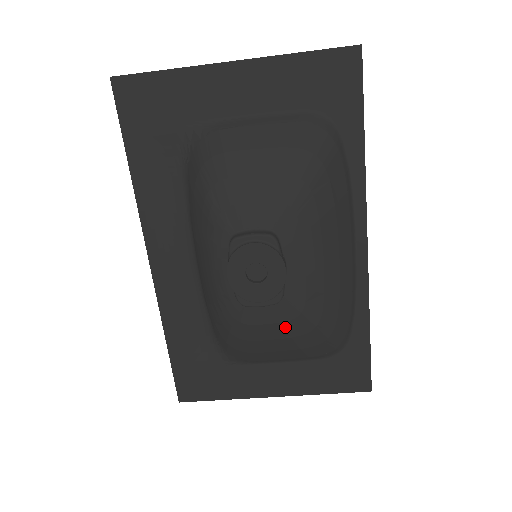
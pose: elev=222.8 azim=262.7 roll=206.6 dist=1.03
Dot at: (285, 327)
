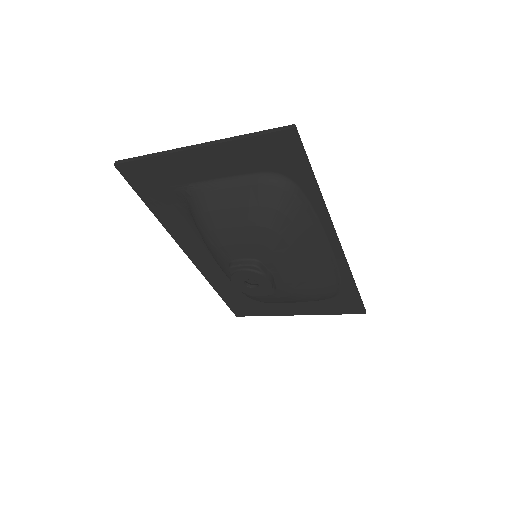
Dot at: (285, 298)
